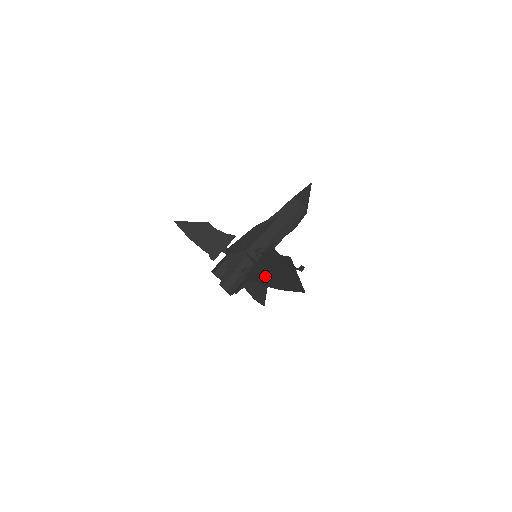
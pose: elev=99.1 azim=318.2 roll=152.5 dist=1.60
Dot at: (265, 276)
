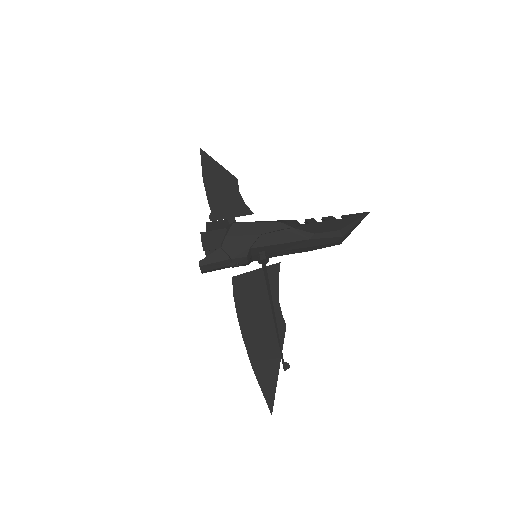
Dot at: (249, 317)
